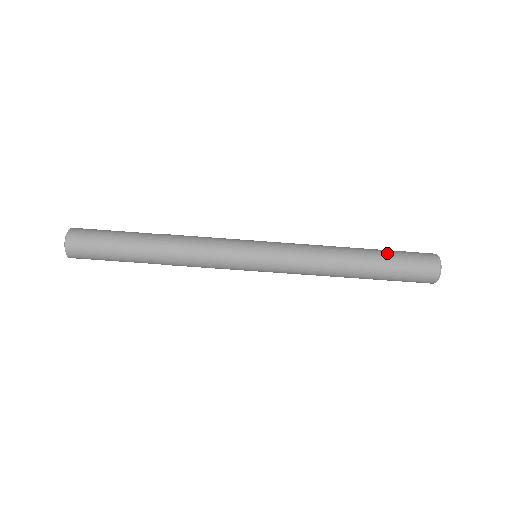
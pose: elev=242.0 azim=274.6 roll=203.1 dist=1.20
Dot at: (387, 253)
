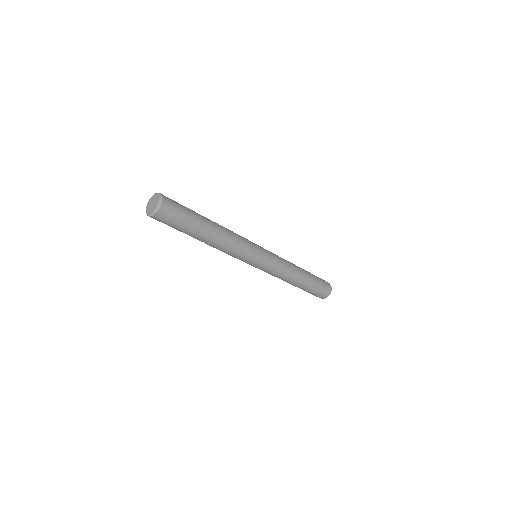
Dot at: (314, 276)
